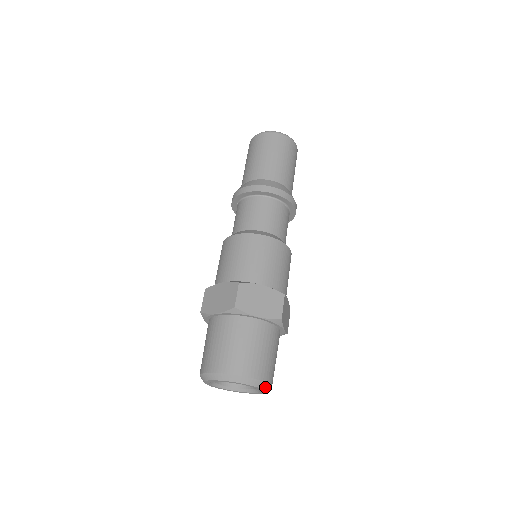
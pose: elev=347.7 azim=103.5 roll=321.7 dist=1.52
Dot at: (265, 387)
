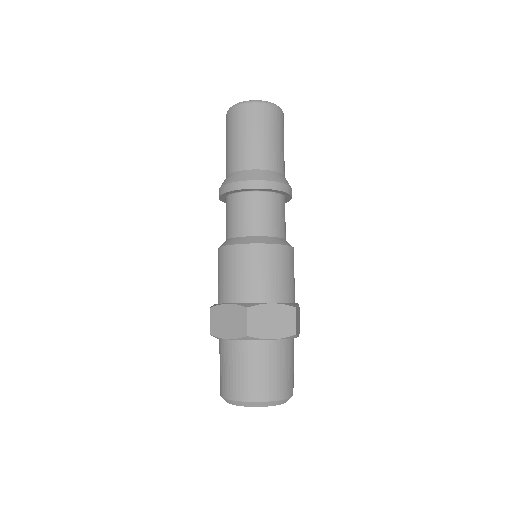
Dot at: occluded
